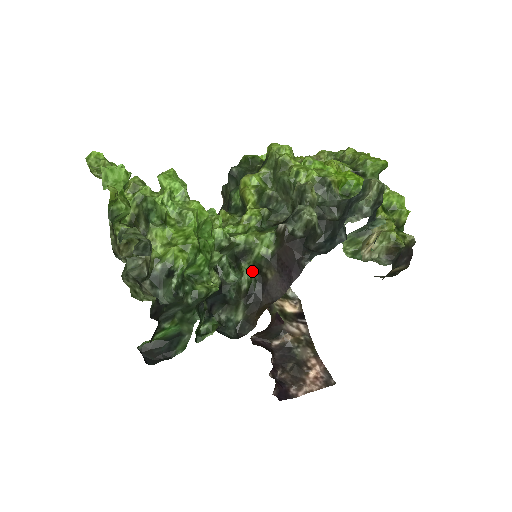
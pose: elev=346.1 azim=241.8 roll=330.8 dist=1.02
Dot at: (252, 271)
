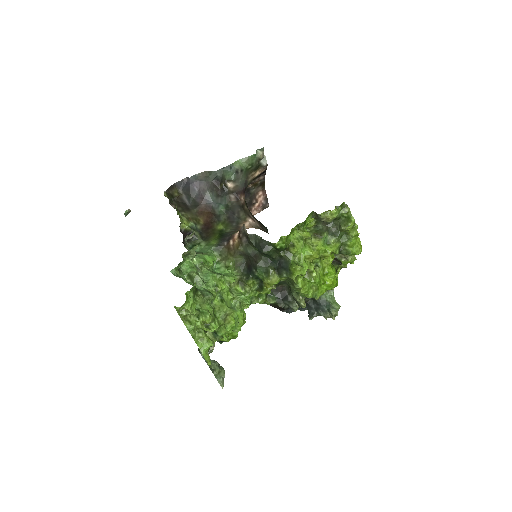
Dot at: occluded
